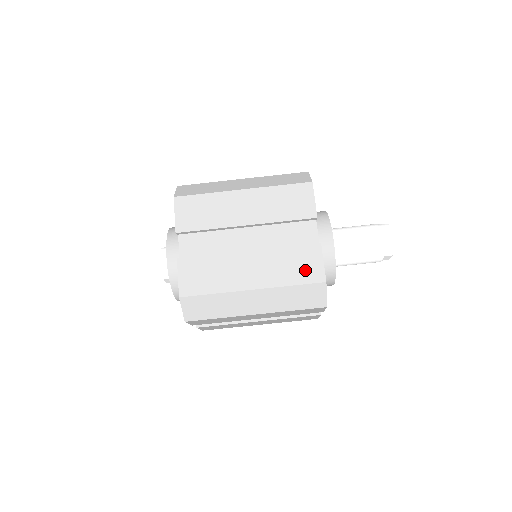
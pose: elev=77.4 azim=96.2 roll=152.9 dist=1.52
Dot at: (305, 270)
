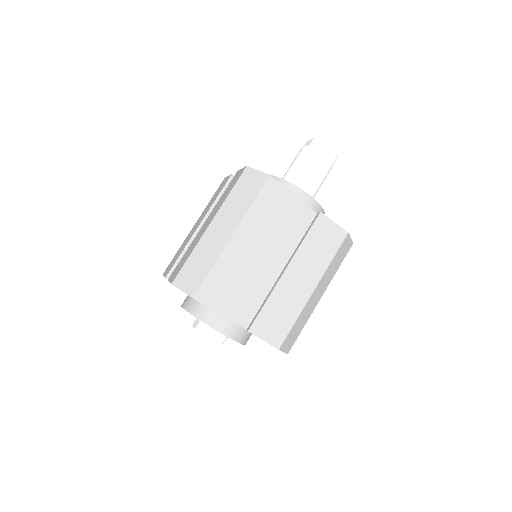
Dot at: (330, 240)
